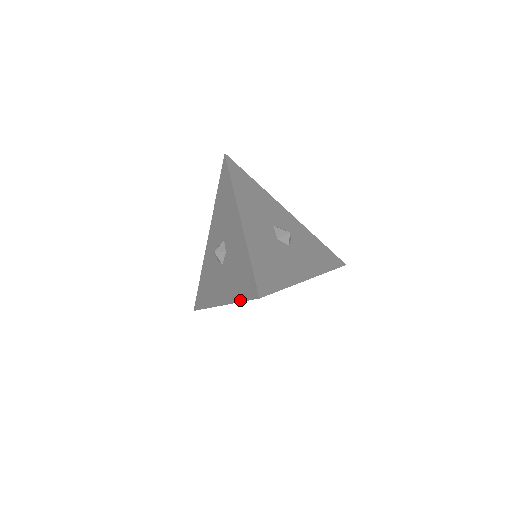
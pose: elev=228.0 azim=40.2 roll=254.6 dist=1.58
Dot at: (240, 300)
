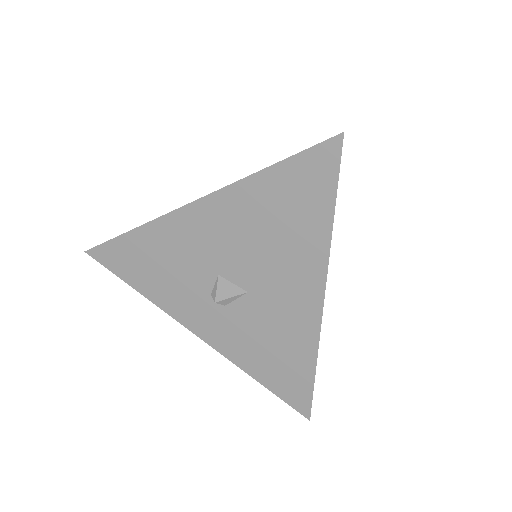
Dot at: (273, 165)
